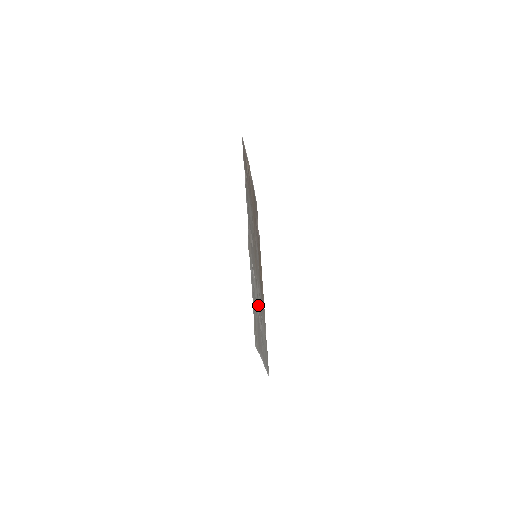
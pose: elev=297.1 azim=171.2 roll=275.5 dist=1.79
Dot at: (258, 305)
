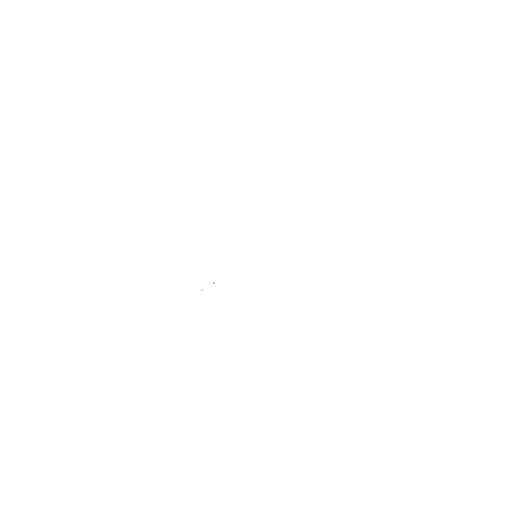
Dot at: occluded
